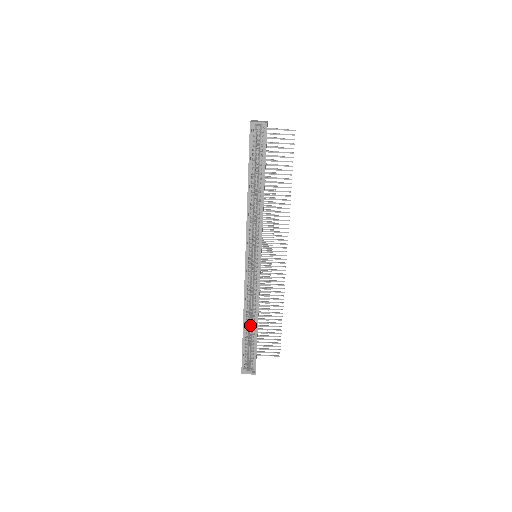
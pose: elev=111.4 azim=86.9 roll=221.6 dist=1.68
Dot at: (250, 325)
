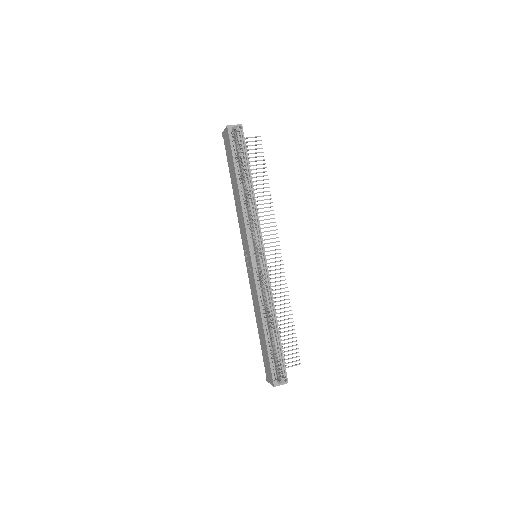
Dot at: occluded
